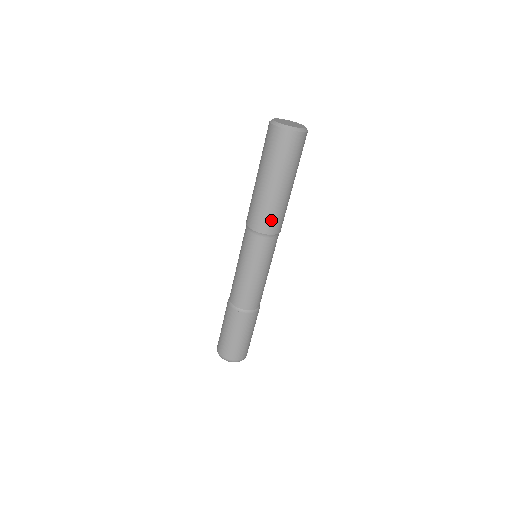
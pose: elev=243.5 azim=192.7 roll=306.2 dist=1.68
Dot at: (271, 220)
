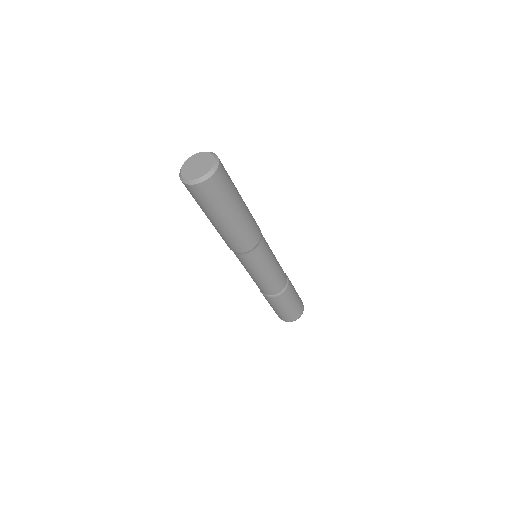
Dot at: (240, 243)
